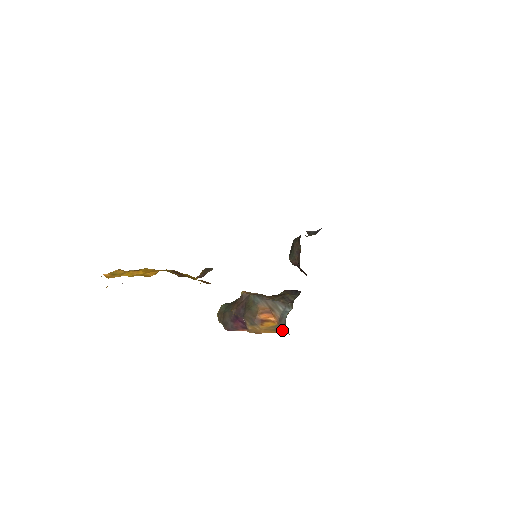
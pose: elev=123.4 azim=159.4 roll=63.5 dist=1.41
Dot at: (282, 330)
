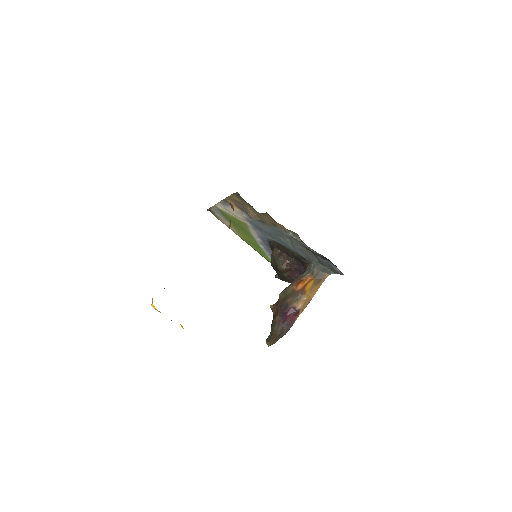
Dot at: (321, 279)
